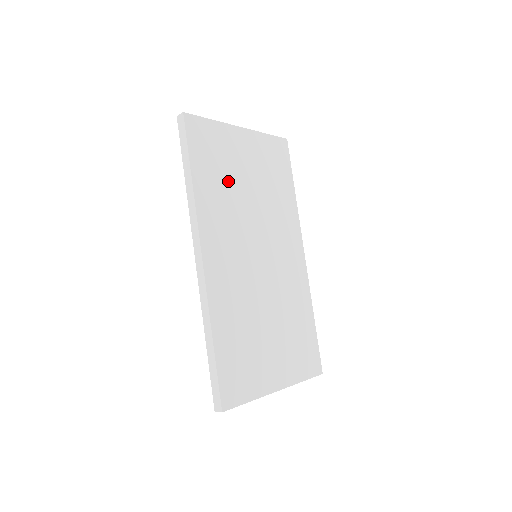
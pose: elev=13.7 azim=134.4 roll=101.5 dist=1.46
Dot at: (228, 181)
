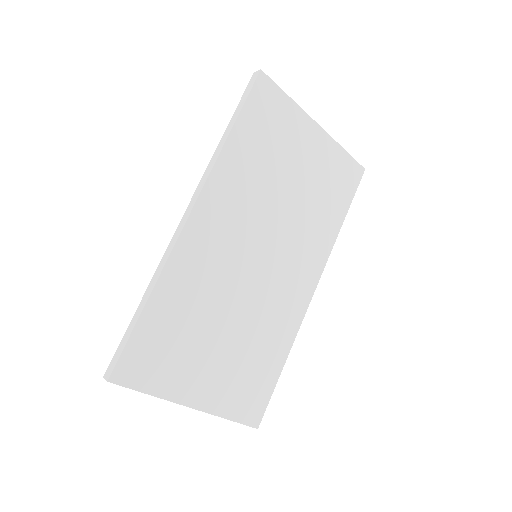
Dot at: (270, 163)
